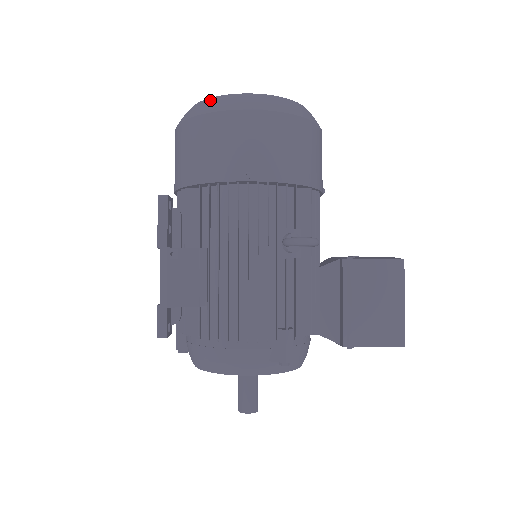
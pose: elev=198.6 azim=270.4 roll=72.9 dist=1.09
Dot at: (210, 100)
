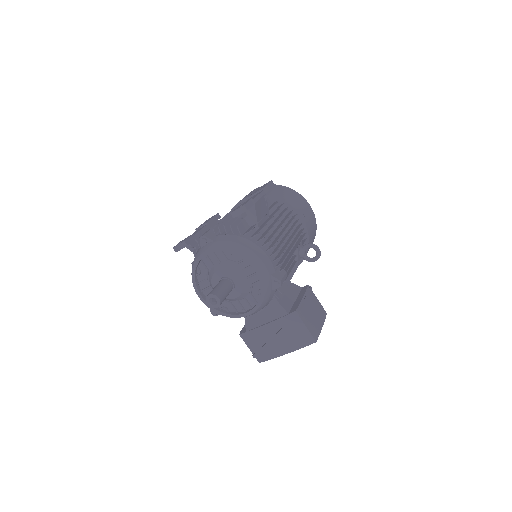
Dot at: occluded
